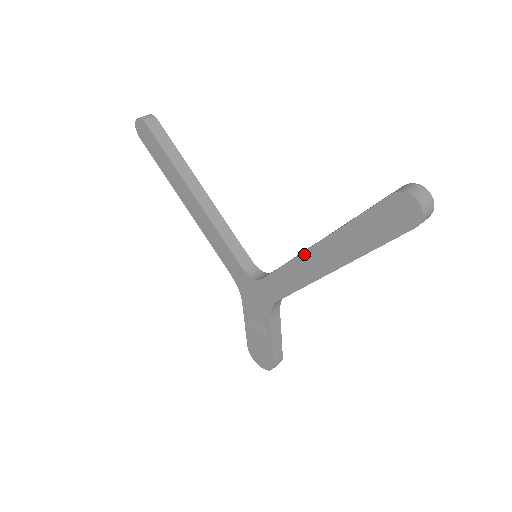
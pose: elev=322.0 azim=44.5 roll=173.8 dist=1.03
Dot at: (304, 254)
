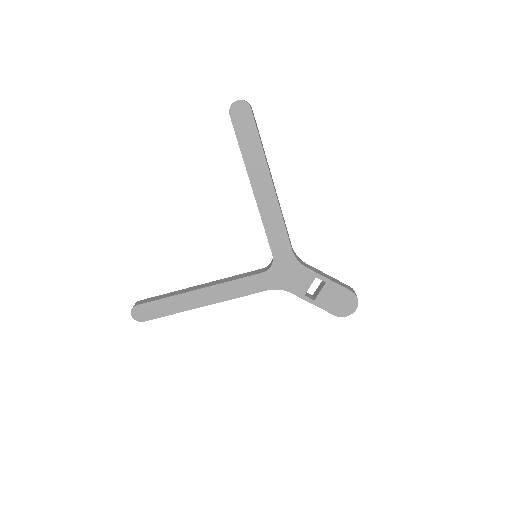
Dot at: (257, 201)
